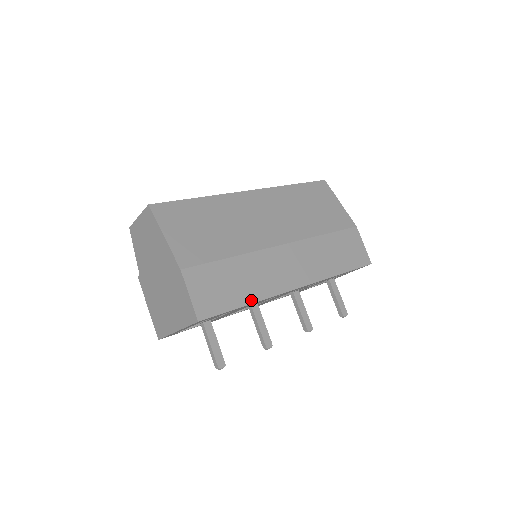
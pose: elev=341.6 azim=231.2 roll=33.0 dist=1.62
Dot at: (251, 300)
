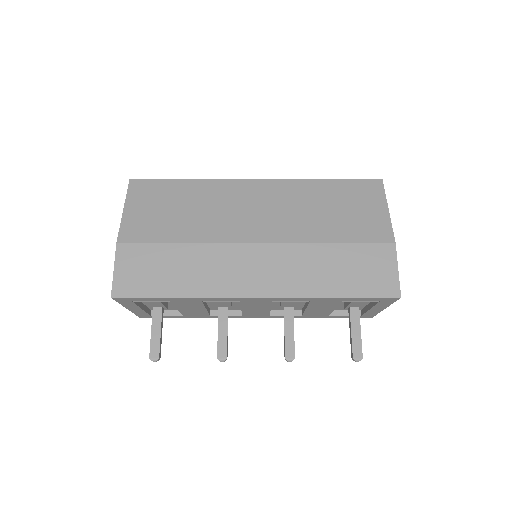
Dot at: (183, 293)
